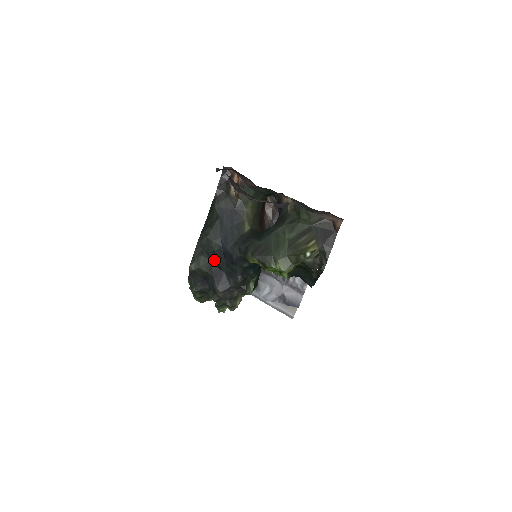
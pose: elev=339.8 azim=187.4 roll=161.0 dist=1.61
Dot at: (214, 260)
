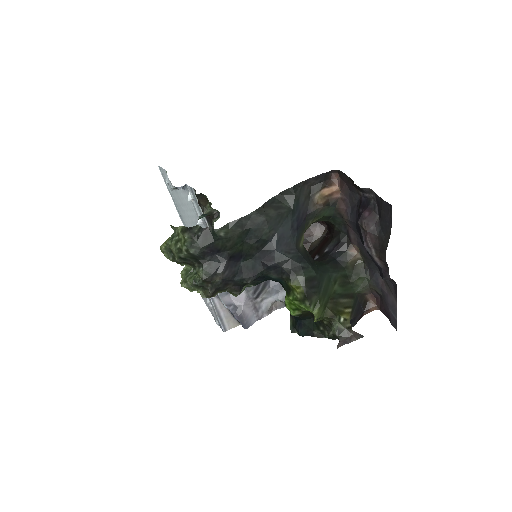
Dot at: (249, 244)
